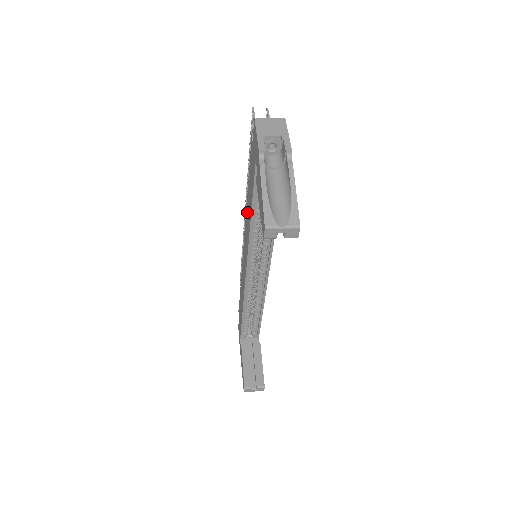
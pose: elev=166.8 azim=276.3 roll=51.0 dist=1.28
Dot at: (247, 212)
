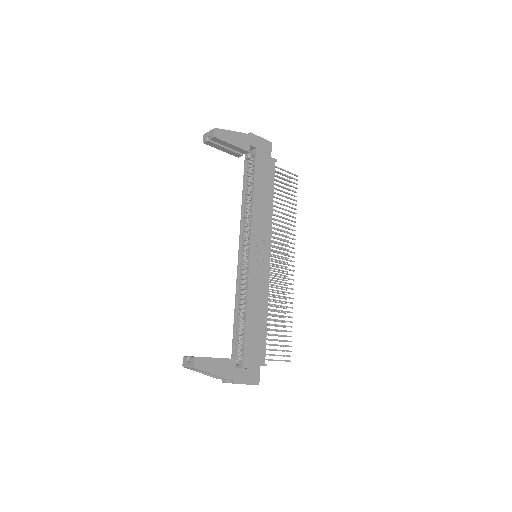
Dot at: occluded
